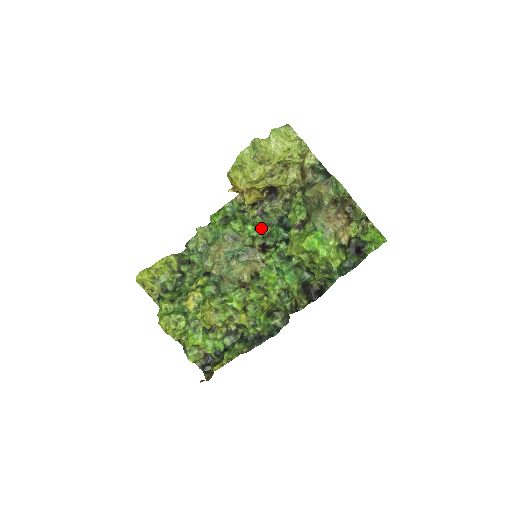
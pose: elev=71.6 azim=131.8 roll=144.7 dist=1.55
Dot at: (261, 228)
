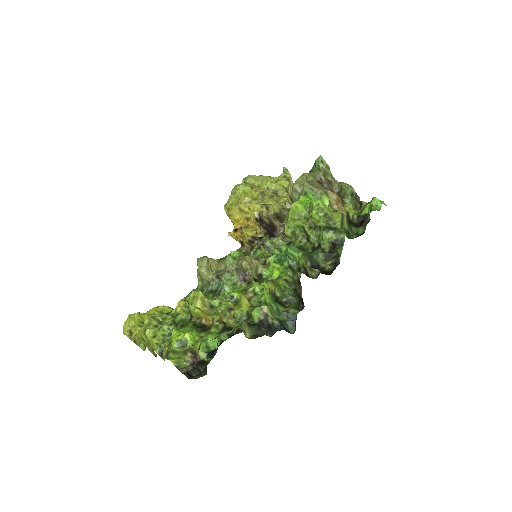
Dot at: occluded
